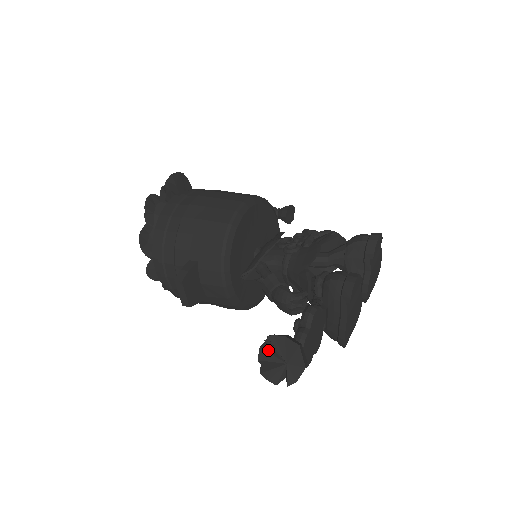
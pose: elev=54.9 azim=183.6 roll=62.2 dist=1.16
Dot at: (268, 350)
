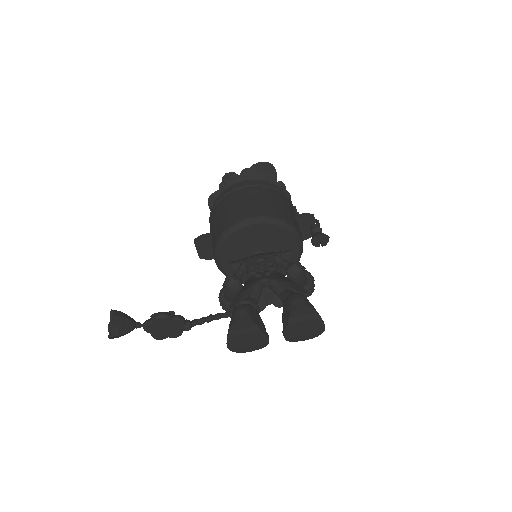
Dot at: occluded
